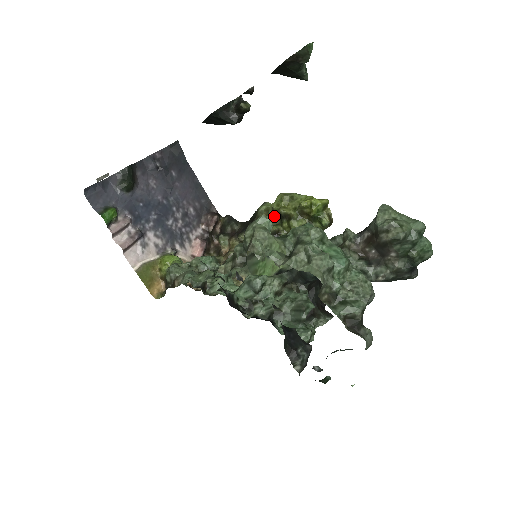
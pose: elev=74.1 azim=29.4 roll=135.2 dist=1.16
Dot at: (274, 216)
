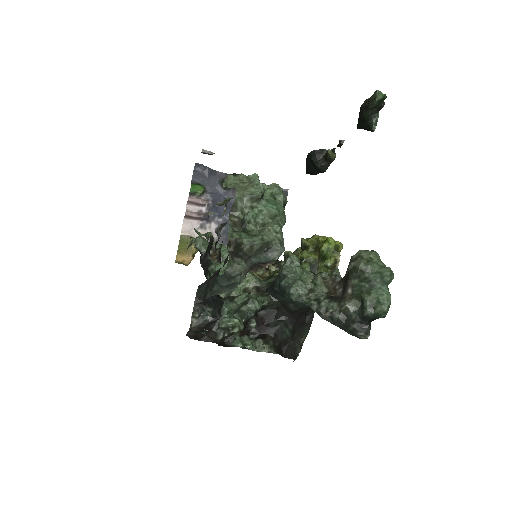
Dot at: occluded
